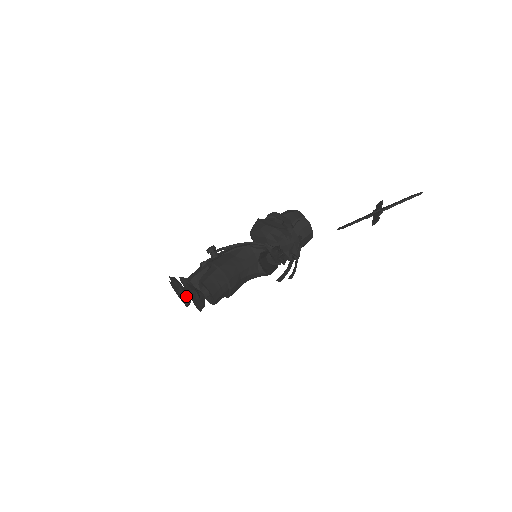
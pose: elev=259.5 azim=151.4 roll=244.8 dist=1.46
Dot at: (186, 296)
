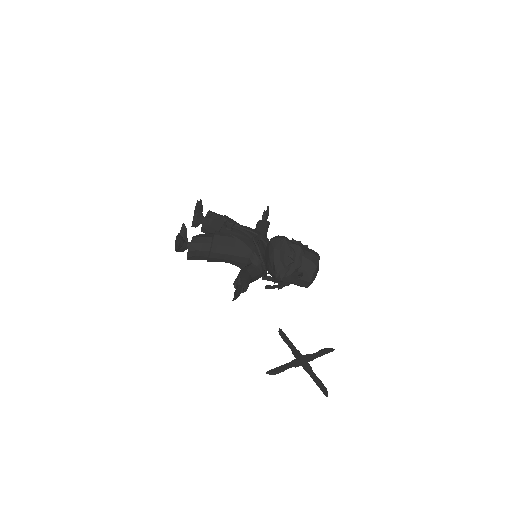
Dot at: (196, 222)
